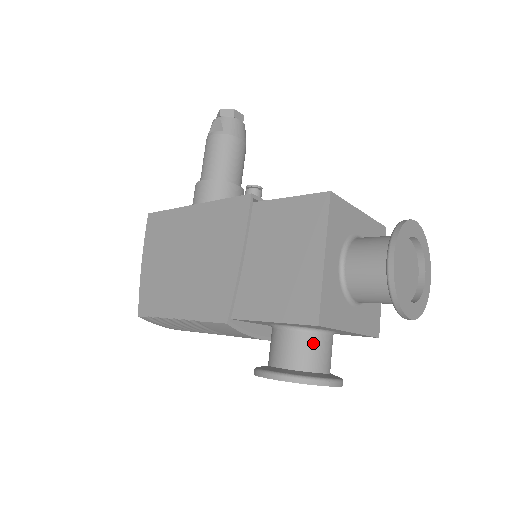
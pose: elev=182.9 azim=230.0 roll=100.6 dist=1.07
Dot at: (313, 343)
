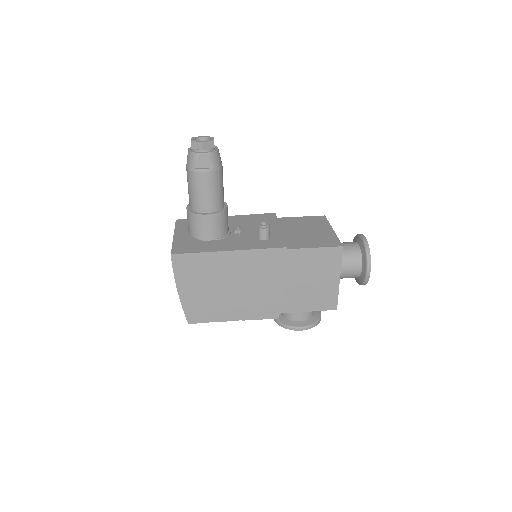
Dot at: occluded
